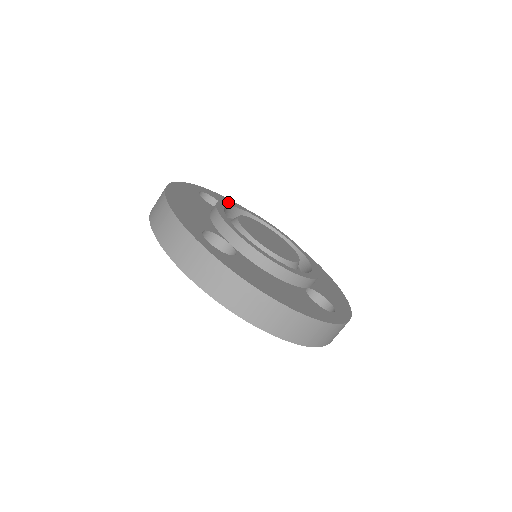
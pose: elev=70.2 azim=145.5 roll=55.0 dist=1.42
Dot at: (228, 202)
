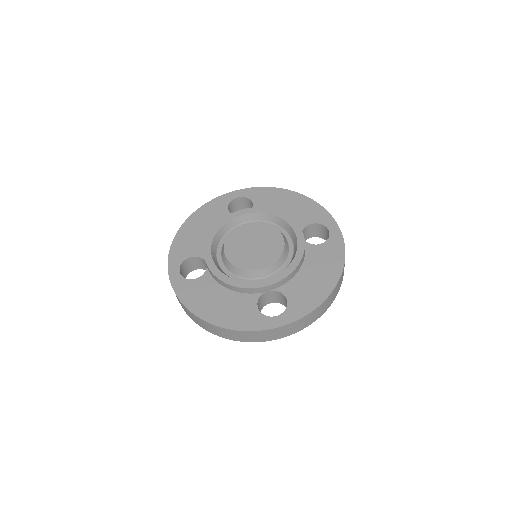
Dot at: (241, 211)
